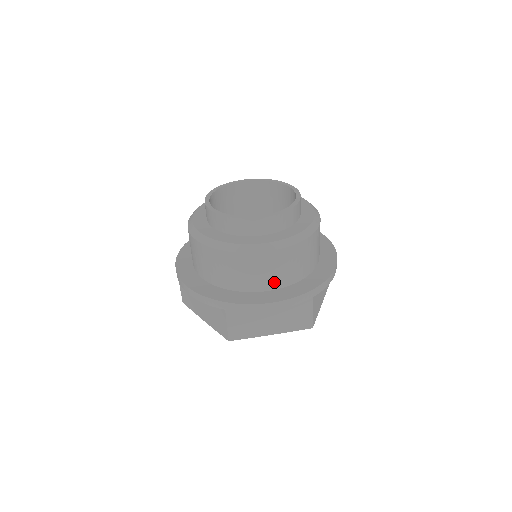
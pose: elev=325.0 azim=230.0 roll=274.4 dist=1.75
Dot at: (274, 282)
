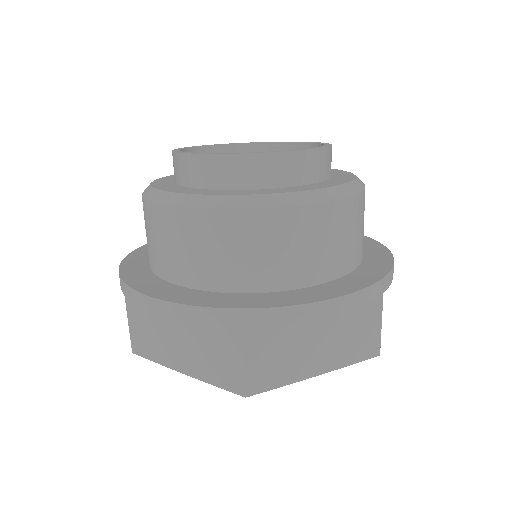
Dot at: (191, 273)
